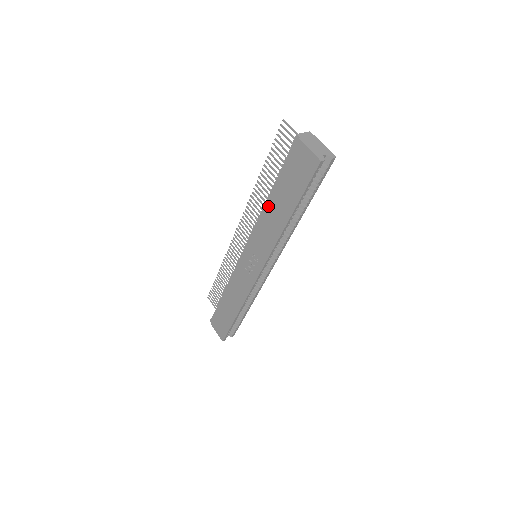
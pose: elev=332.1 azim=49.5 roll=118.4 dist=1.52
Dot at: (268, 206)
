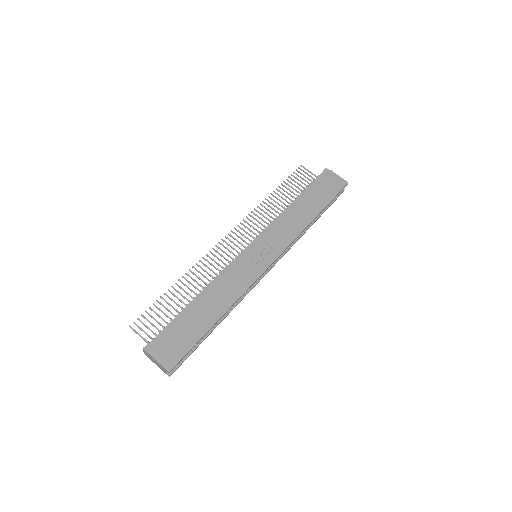
Dot at: (293, 207)
